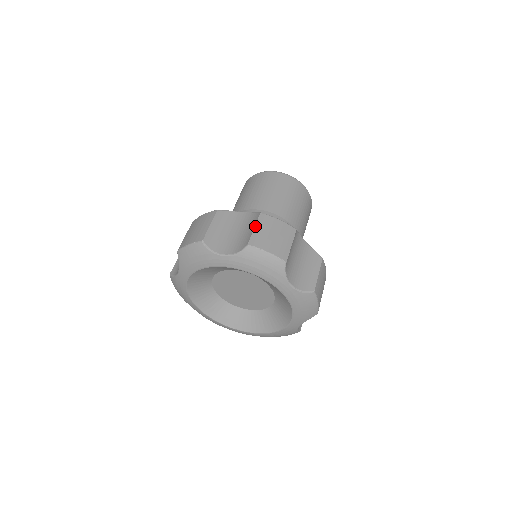
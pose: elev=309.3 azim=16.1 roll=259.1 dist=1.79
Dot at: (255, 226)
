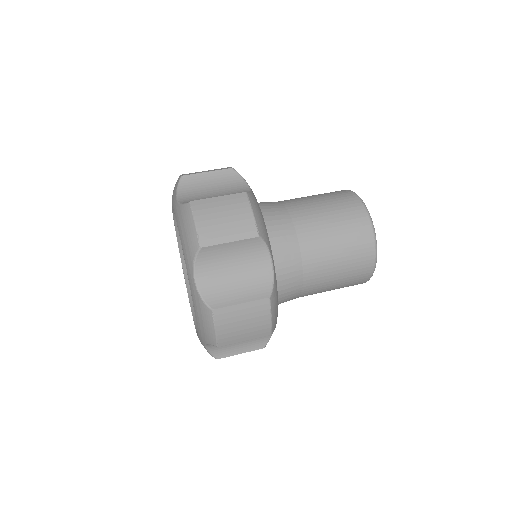
Dot at: (222, 196)
